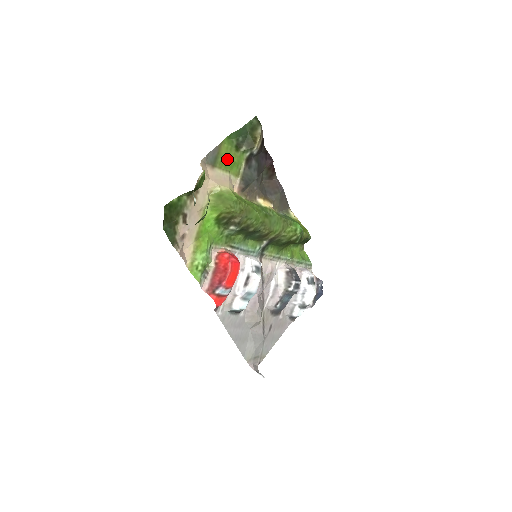
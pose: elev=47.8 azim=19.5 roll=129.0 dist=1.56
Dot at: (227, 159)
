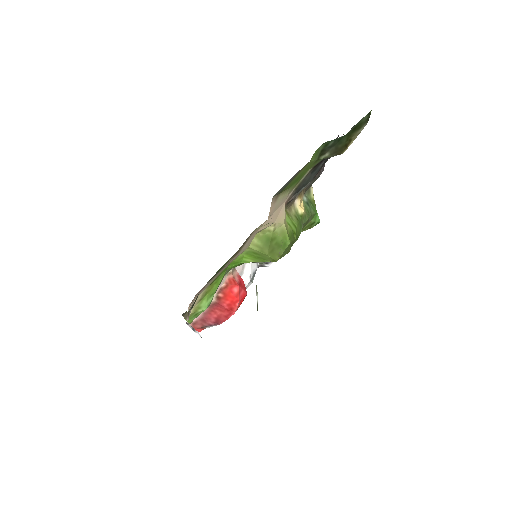
Dot at: (299, 176)
